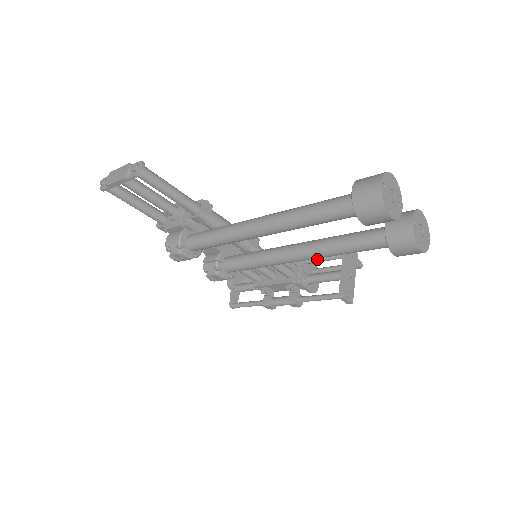
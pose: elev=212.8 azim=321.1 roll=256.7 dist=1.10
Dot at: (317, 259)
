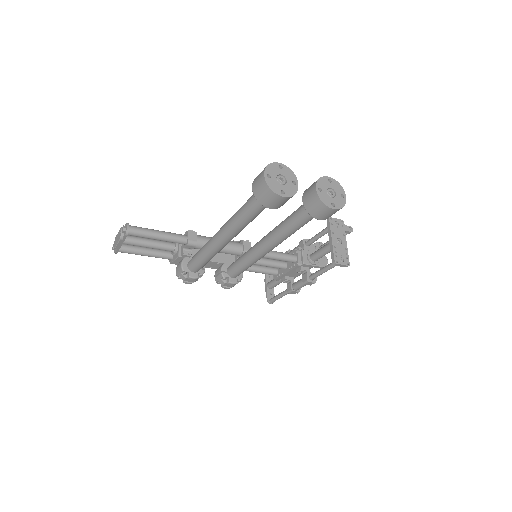
Dot at: (314, 238)
